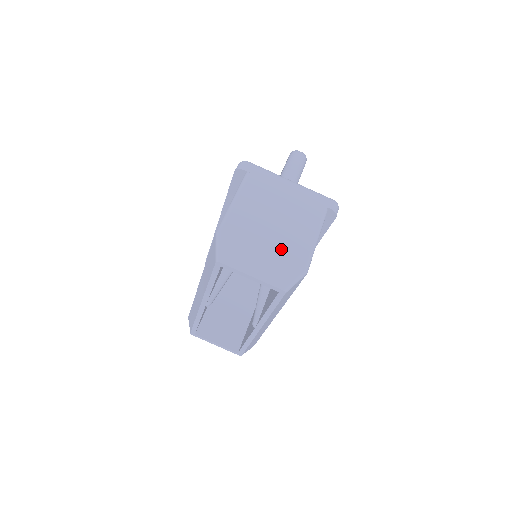
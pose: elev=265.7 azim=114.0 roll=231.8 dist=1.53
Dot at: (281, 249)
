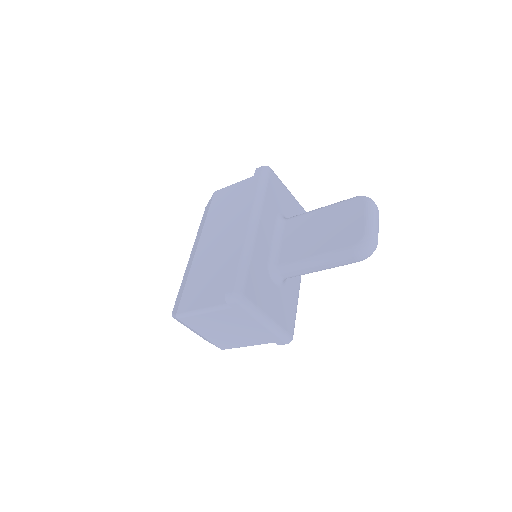
Dot at: (215, 340)
